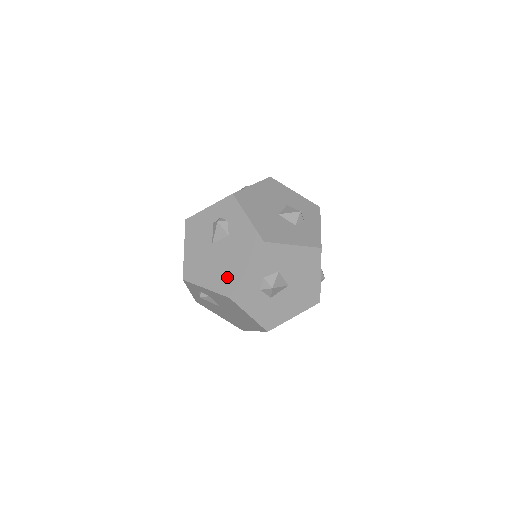
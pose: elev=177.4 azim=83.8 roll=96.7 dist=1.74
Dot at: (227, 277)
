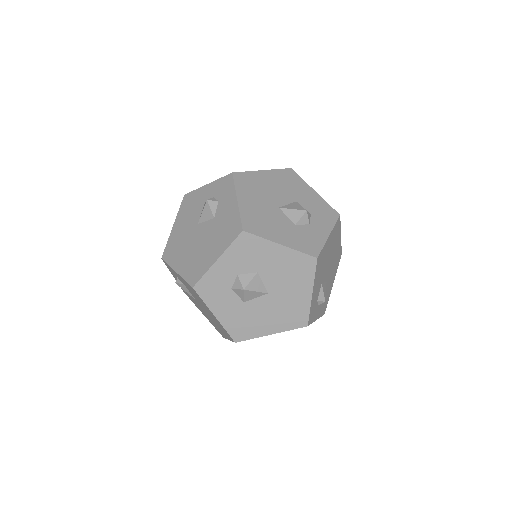
Dot at: (198, 264)
